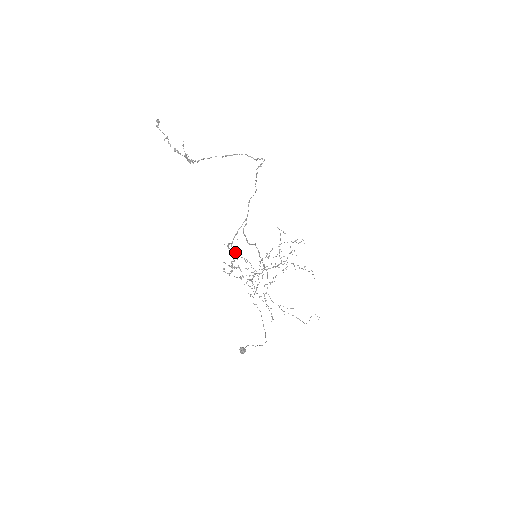
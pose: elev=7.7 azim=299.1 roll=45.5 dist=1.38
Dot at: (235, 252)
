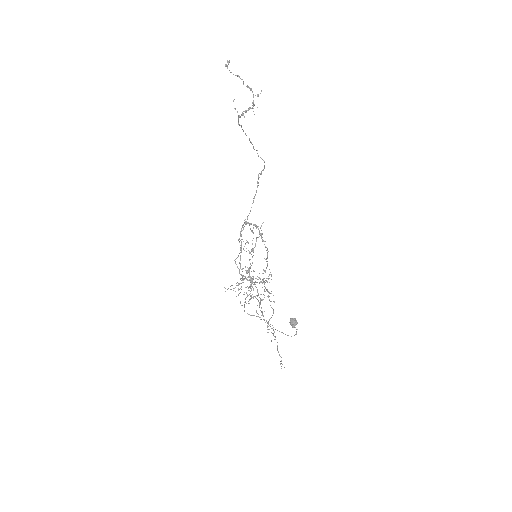
Dot at: (253, 232)
